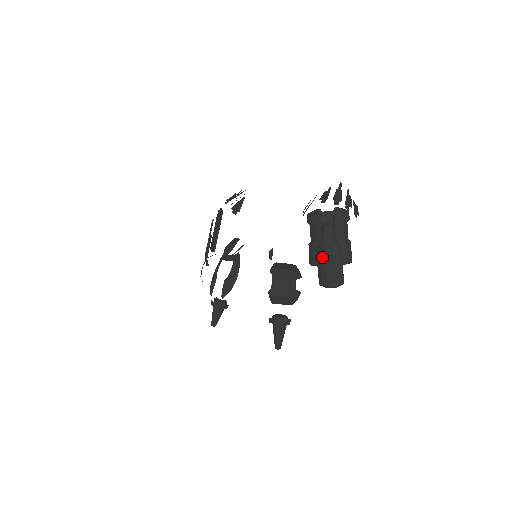
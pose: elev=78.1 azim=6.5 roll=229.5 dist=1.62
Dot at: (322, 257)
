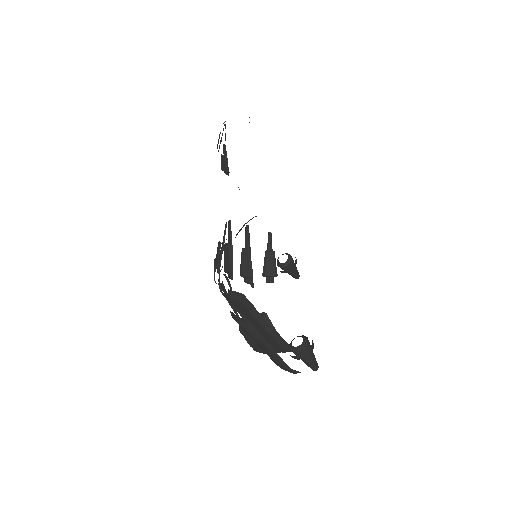
Dot at: occluded
